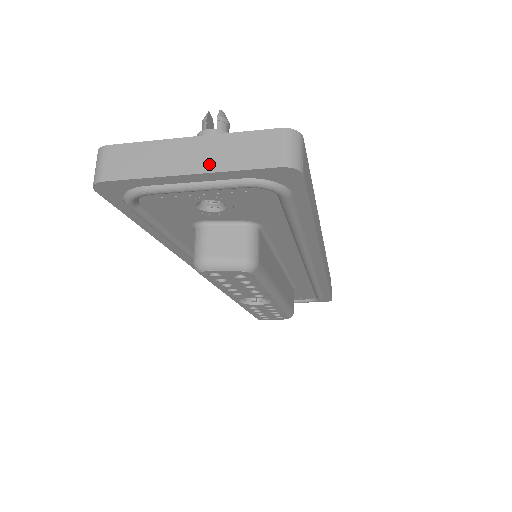
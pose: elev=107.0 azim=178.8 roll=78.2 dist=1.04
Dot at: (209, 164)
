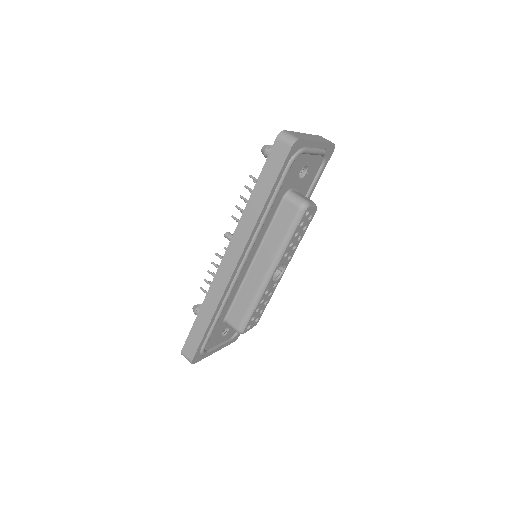
Dot at: (319, 140)
